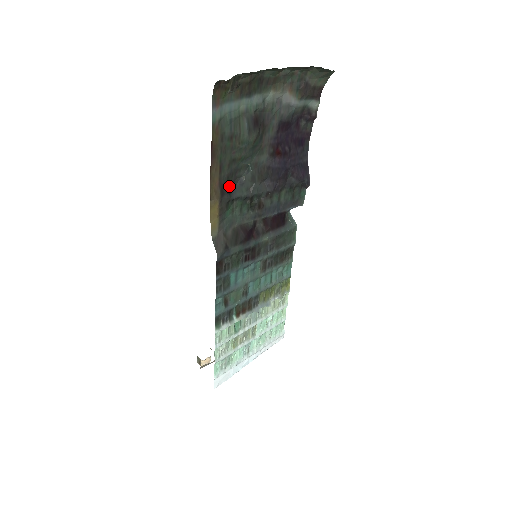
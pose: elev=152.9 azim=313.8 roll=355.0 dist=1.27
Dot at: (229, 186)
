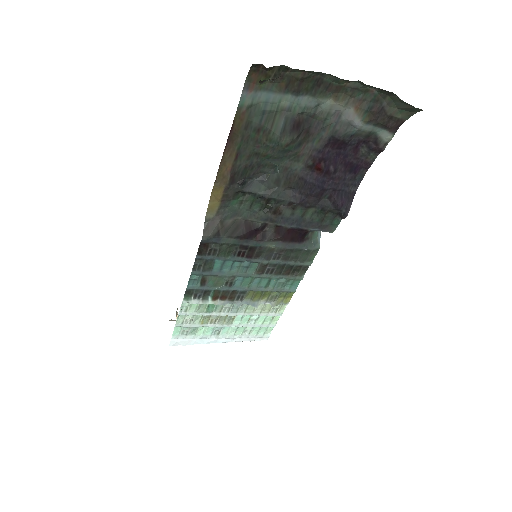
Dot at: (245, 177)
